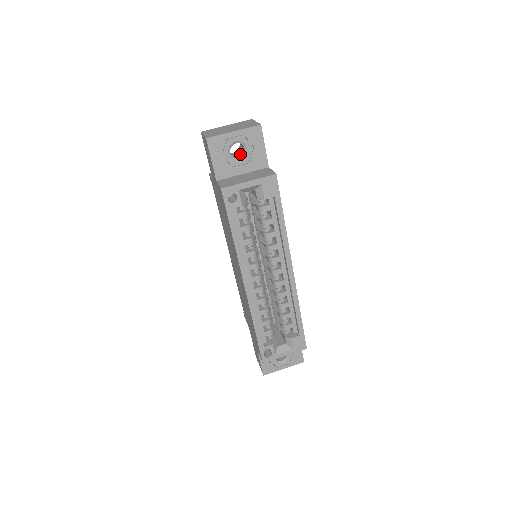
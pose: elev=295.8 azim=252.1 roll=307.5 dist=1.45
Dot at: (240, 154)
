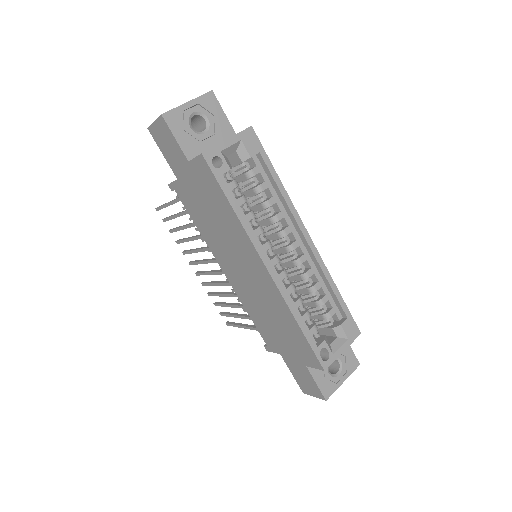
Dot at: (201, 131)
